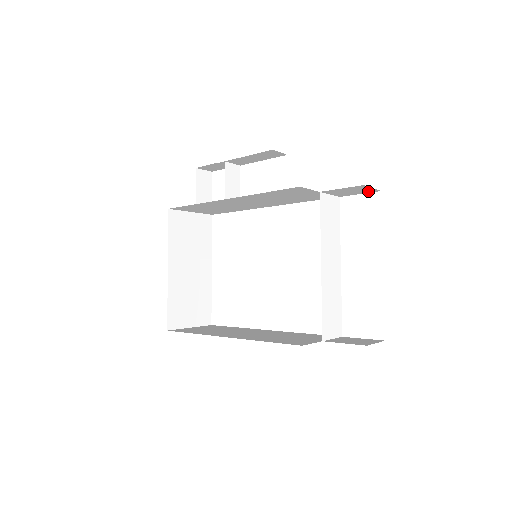
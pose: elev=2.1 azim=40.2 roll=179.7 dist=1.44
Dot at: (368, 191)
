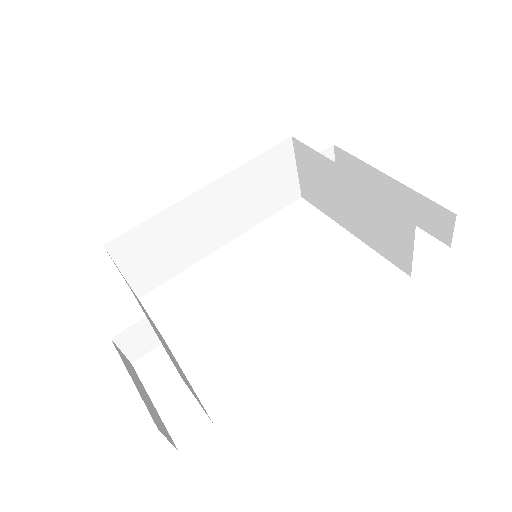
Dot at: occluded
